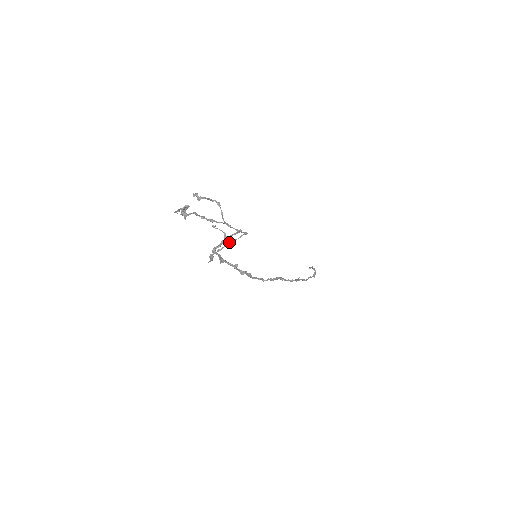
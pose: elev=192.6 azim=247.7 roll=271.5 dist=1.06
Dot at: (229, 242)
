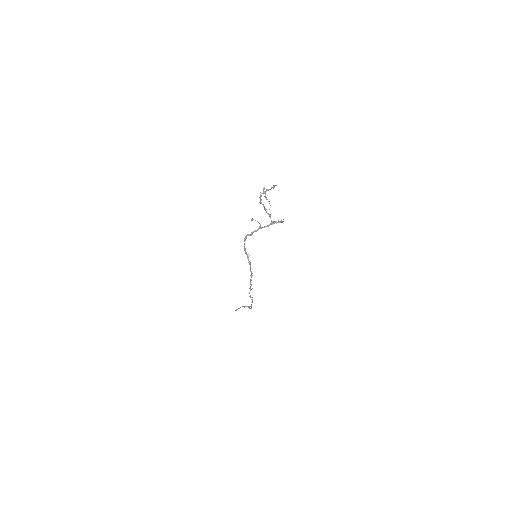
Dot at: (278, 221)
